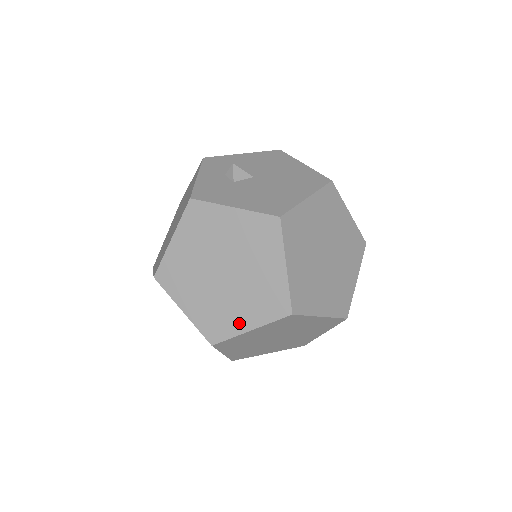
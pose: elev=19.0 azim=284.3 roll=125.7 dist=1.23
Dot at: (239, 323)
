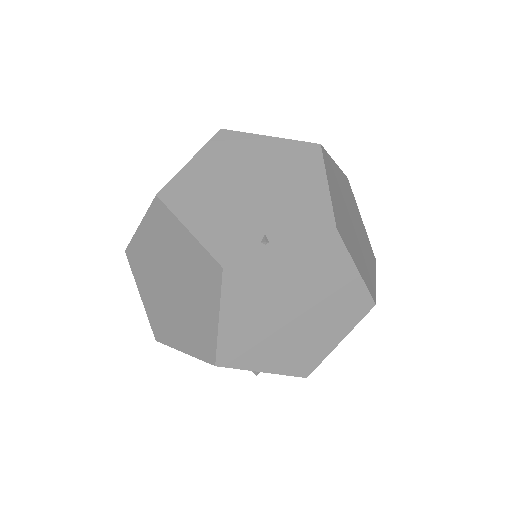
Dot at: (266, 239)
